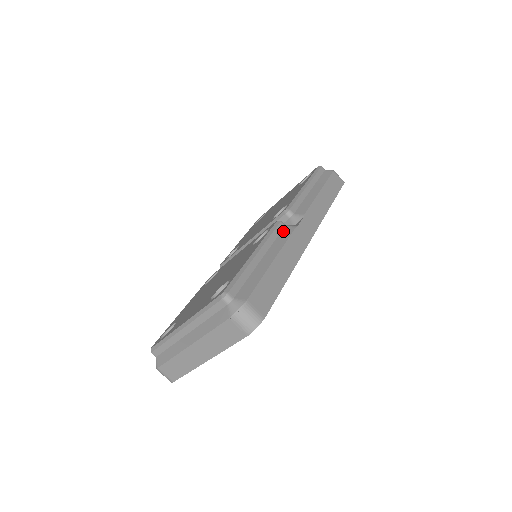
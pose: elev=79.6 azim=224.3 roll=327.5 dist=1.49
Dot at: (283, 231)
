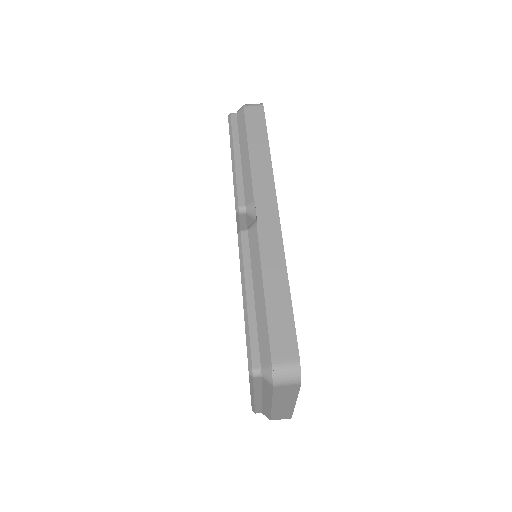
Dot at: (250, 240)
